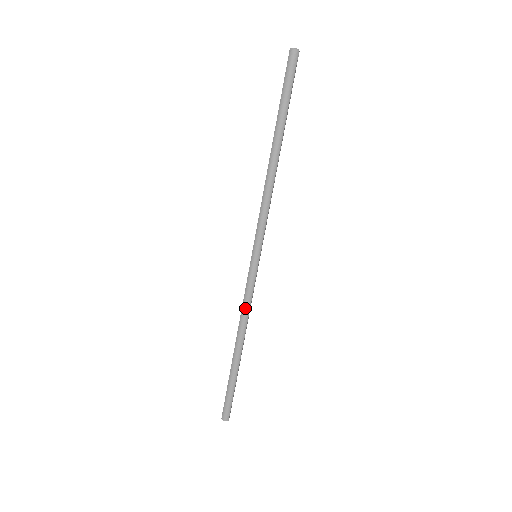
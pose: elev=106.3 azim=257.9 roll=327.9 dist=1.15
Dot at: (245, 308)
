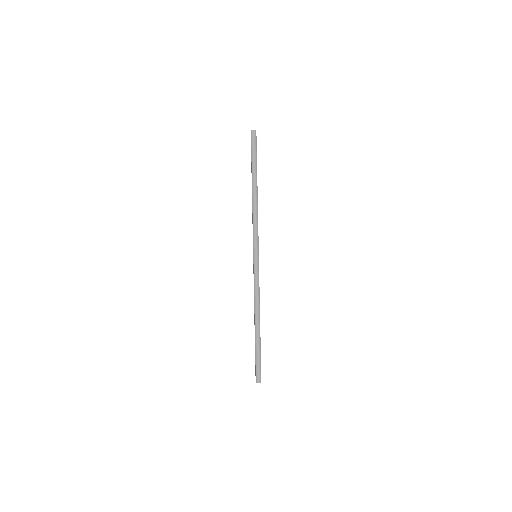
Dot at: (256, 292)
